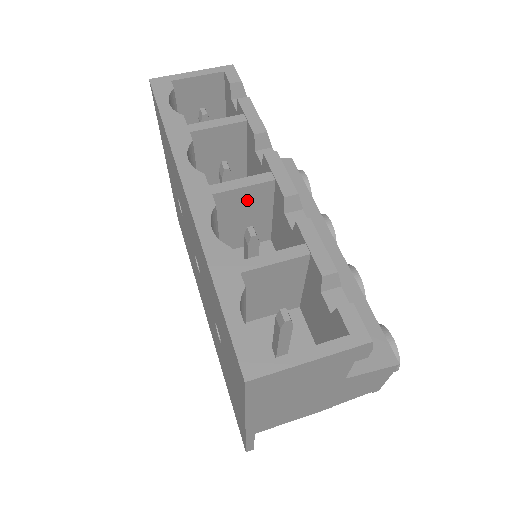
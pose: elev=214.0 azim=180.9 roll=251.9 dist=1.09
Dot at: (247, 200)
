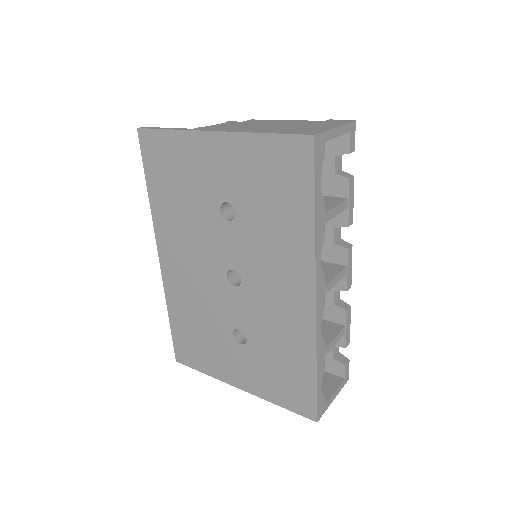
Dot at: occluded
